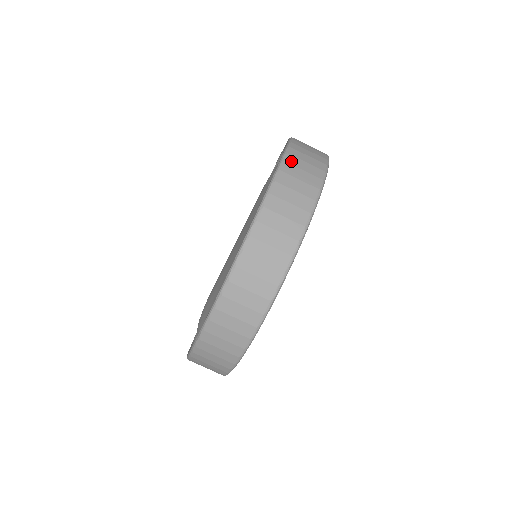
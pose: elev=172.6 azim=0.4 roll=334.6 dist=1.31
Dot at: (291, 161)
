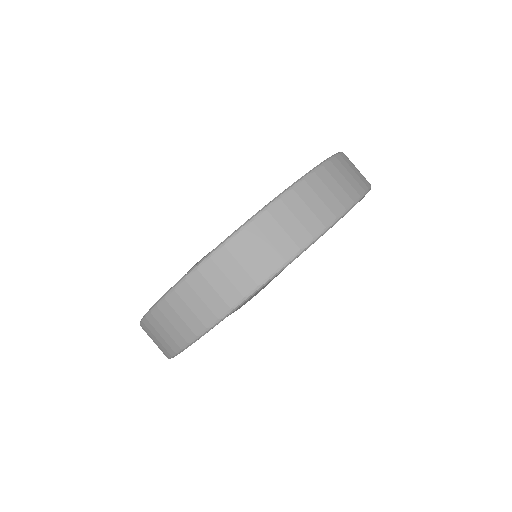
Dot at: occluded
